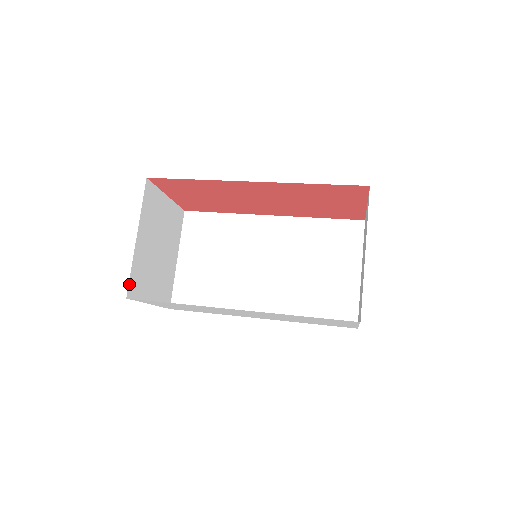
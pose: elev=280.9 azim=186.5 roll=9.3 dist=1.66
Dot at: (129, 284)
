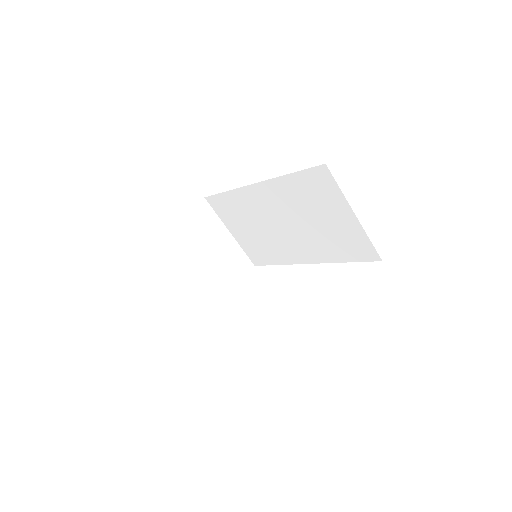
Dot at: (201, 313)
